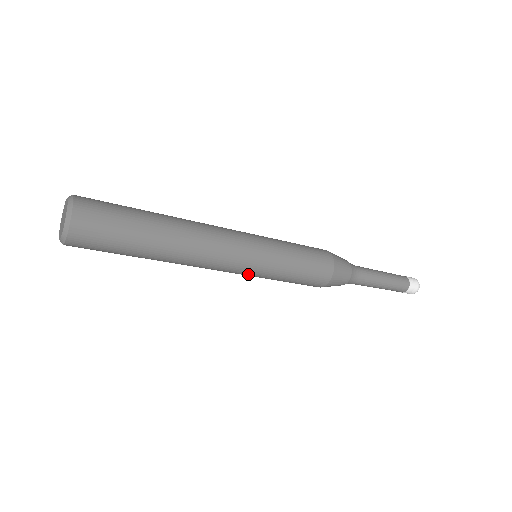
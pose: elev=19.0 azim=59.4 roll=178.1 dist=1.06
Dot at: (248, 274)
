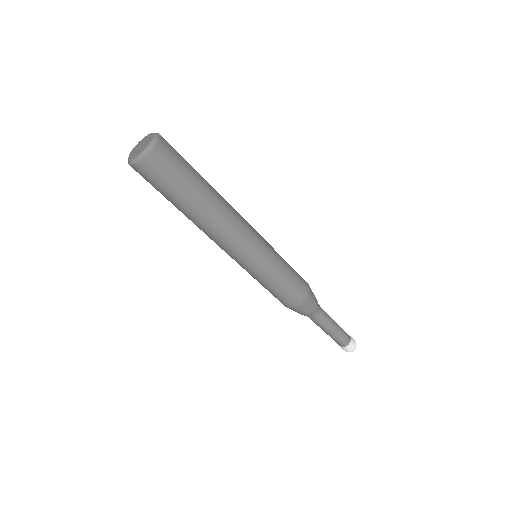
Dot at: (263, 252)
